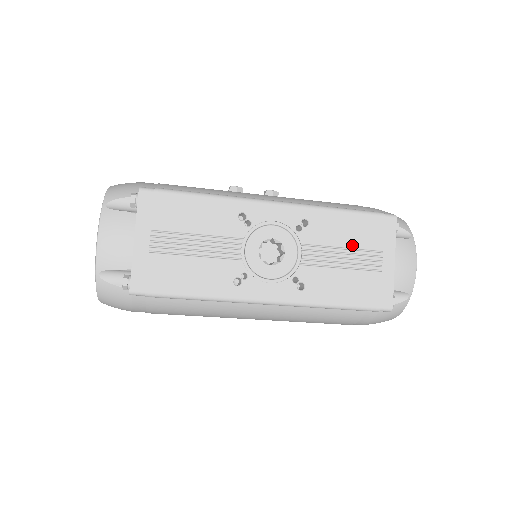
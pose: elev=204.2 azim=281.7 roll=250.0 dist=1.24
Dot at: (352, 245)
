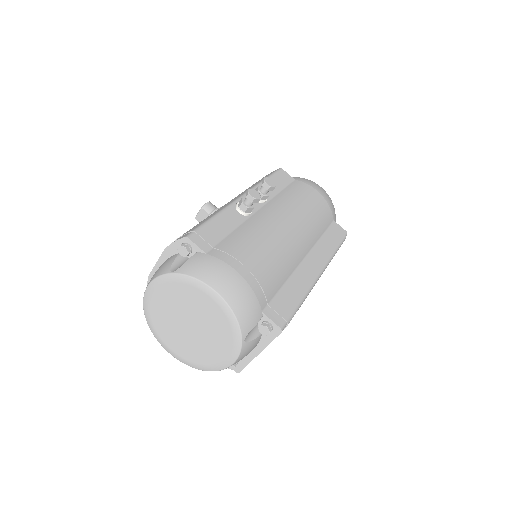
Dot at: occluded
